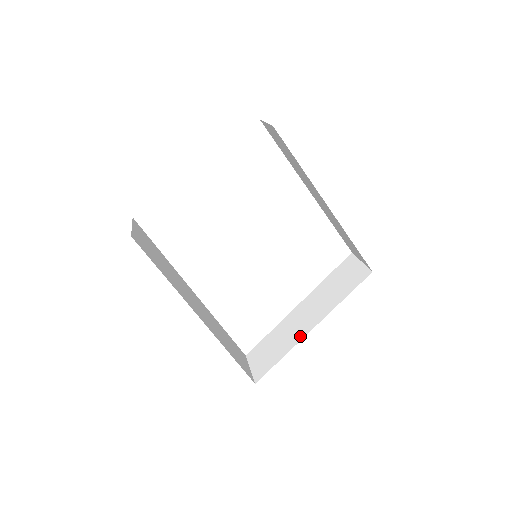
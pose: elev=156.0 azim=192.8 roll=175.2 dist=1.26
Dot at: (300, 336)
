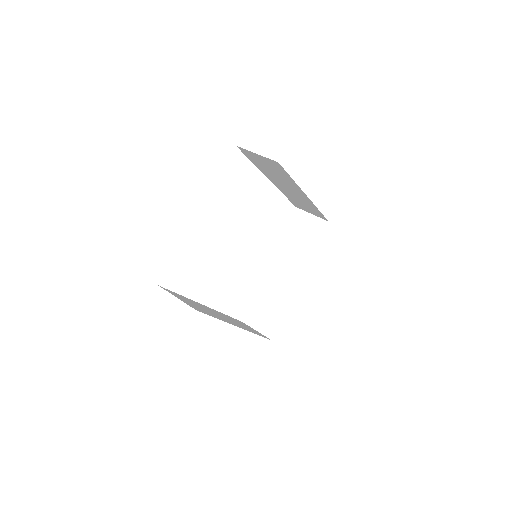
Dot at: (291, 291)
